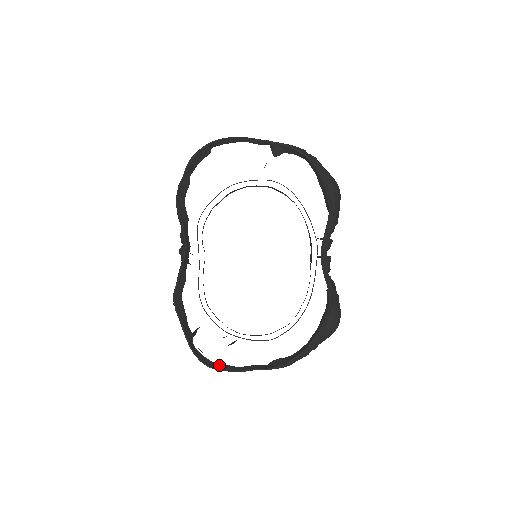
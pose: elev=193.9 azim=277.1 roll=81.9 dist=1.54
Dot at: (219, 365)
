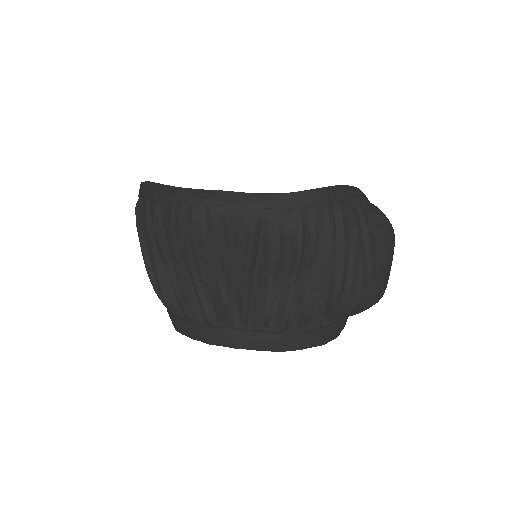
Dot at: (198, 196)
